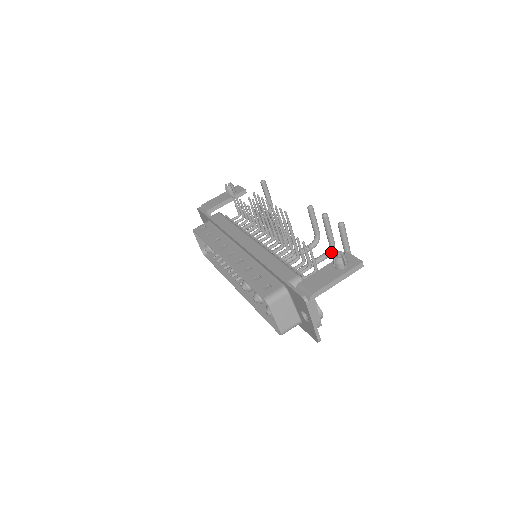
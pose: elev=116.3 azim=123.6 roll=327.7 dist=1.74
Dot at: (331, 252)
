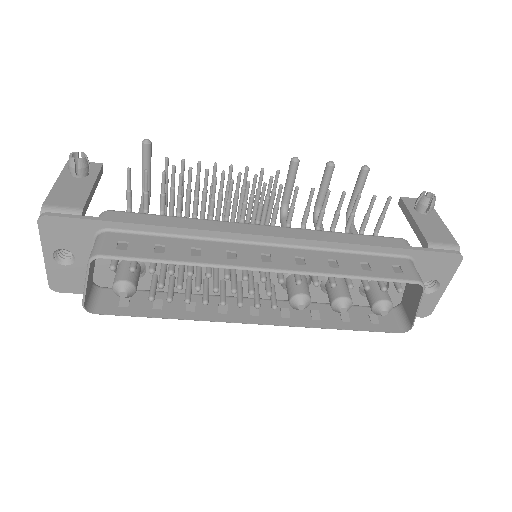
Dot at: occluded
